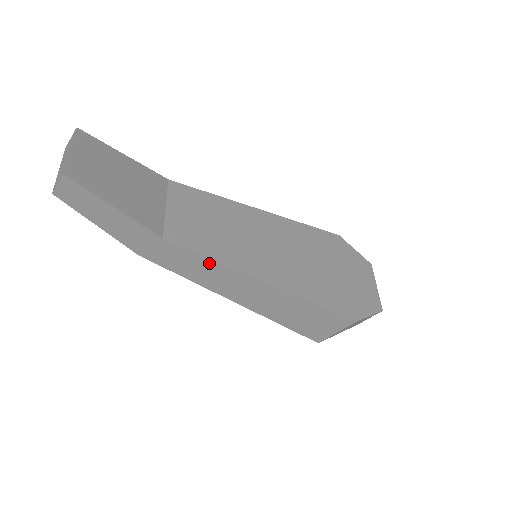
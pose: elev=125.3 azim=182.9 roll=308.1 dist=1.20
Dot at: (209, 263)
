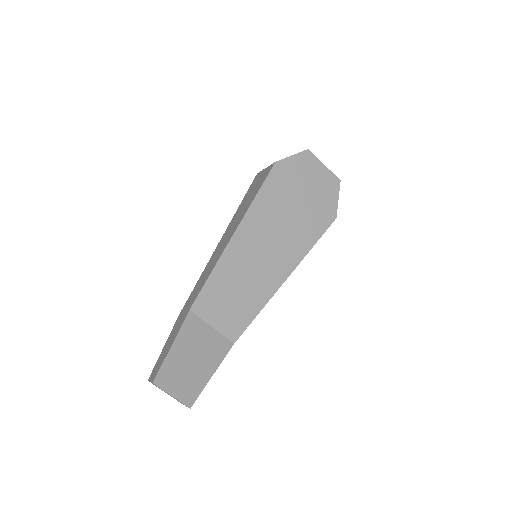
Dot at: (256, 314)
